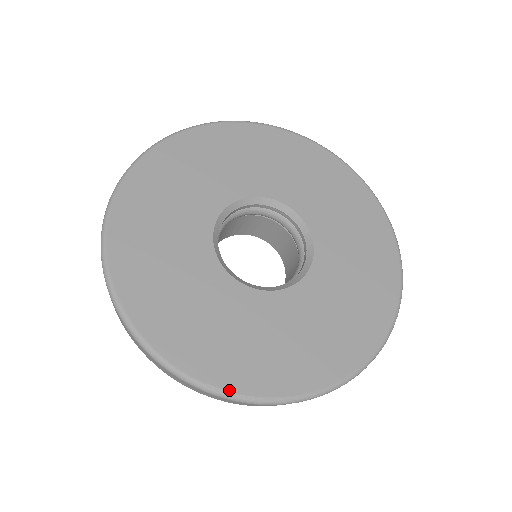
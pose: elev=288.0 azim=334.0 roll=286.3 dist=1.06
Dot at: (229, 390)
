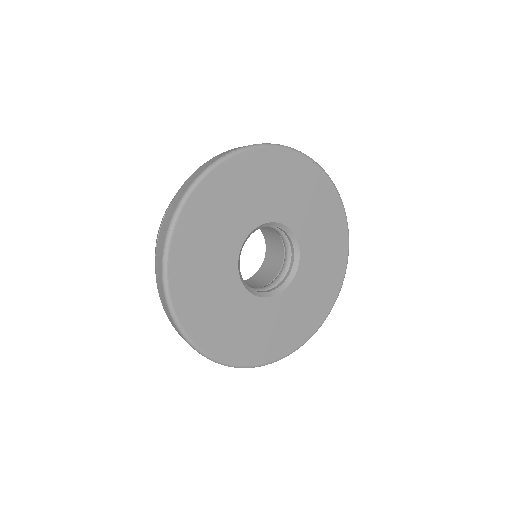
Dot at: (190, 336)
